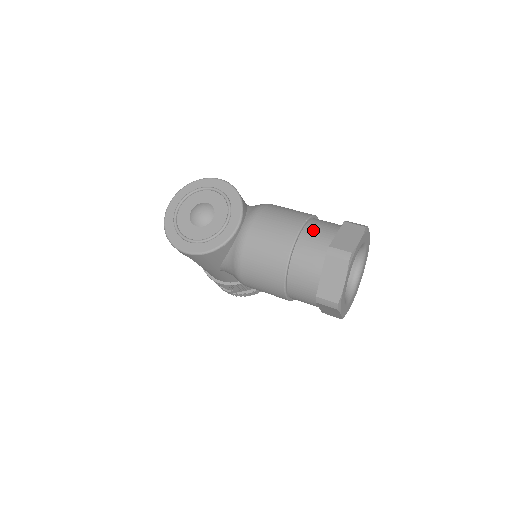
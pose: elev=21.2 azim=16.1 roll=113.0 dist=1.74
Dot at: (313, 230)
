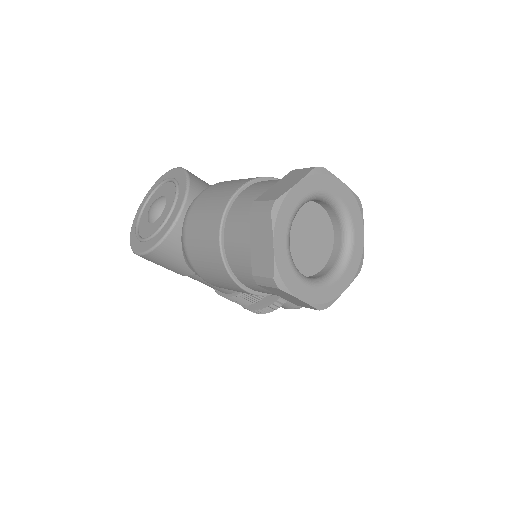
Dot at: (250, 190)
